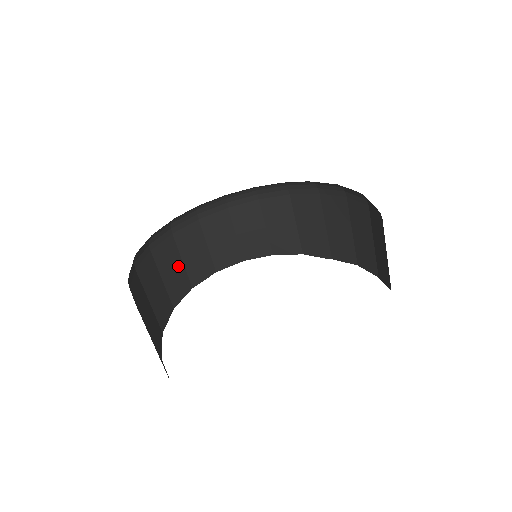
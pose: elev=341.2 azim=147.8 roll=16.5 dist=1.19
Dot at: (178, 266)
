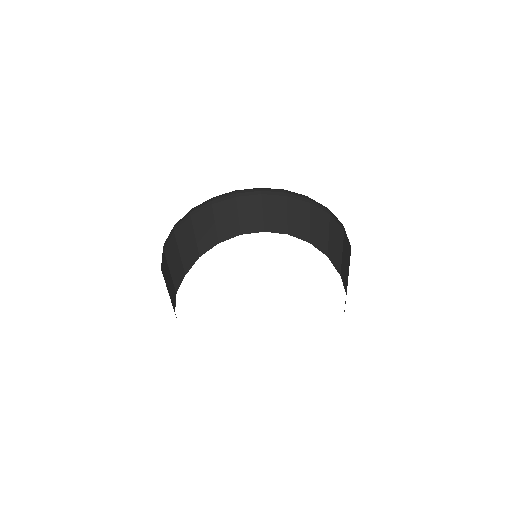
Dot at: (233, 218)
